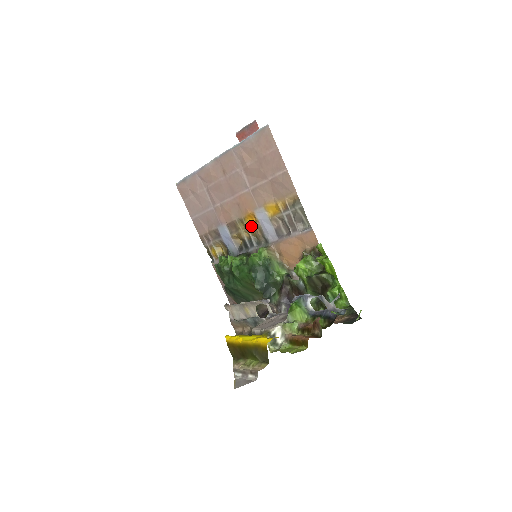
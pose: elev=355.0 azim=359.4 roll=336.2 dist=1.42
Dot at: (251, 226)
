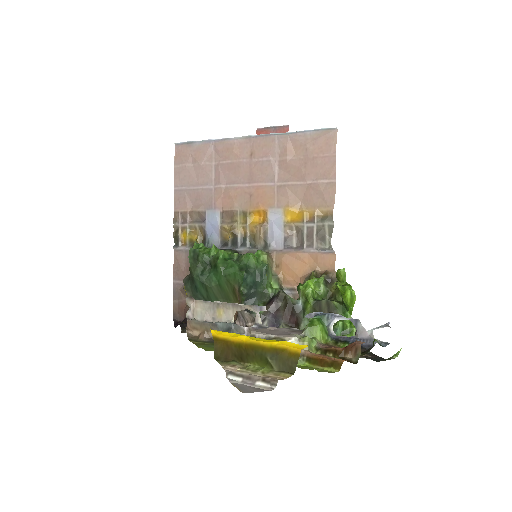
Dot at: (254, 224)
